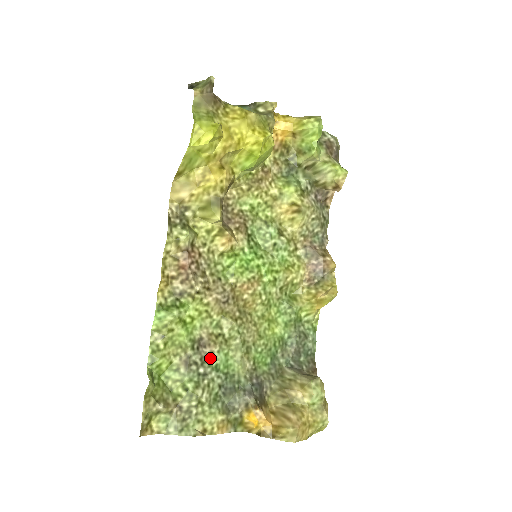
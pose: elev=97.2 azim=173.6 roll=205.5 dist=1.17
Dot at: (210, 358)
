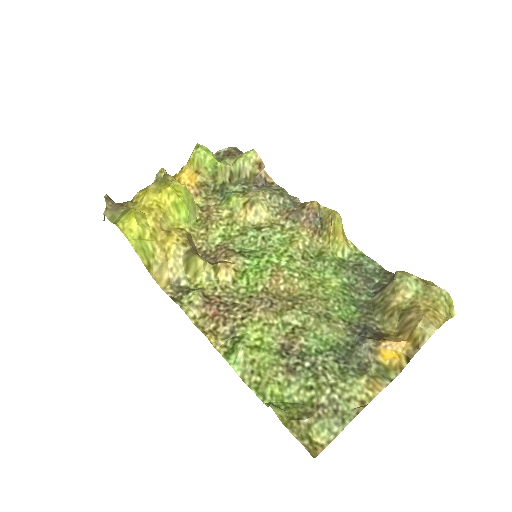
Dot at: (305, 351)
